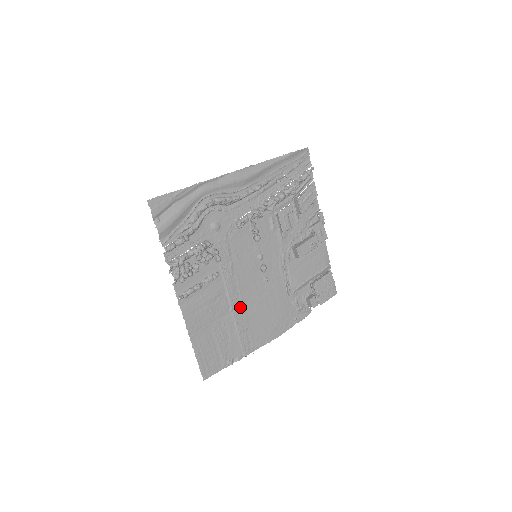
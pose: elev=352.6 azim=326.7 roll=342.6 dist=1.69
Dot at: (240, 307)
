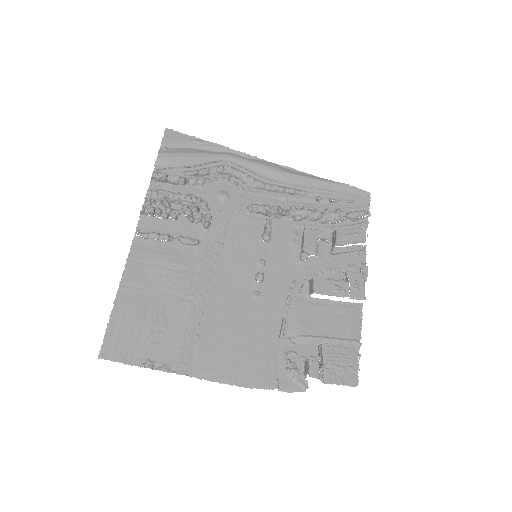
Dot at: (205, 302)
